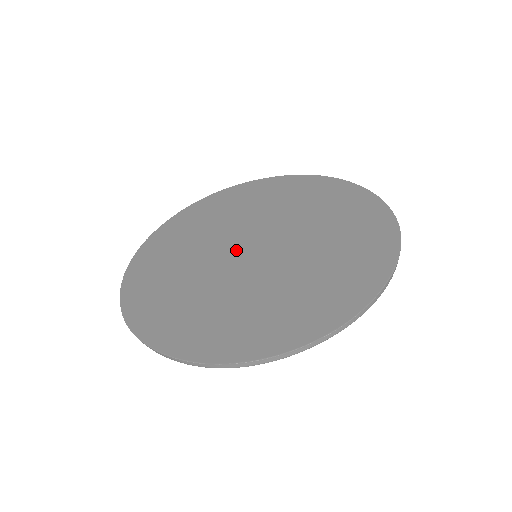
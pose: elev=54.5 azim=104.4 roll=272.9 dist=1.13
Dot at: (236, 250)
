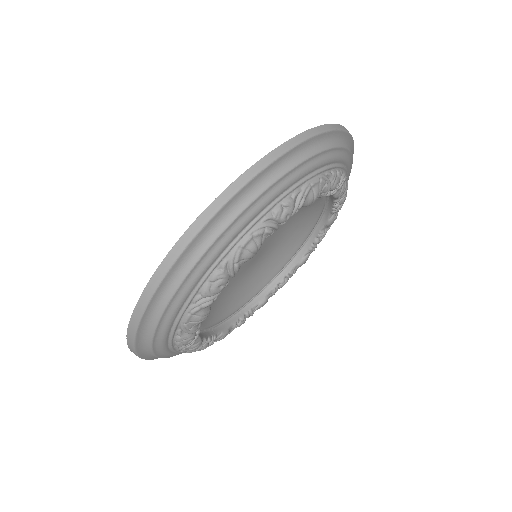
Dot at: occluded
